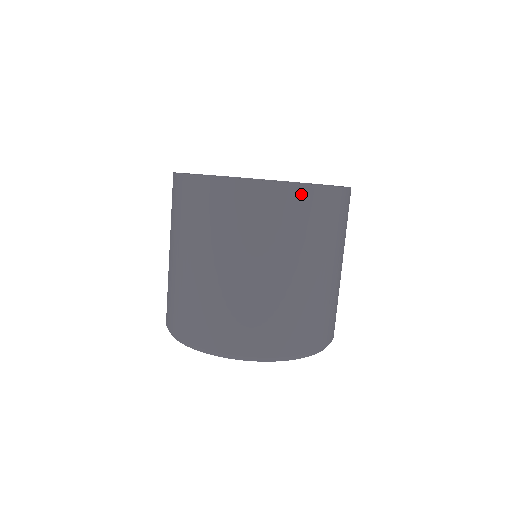
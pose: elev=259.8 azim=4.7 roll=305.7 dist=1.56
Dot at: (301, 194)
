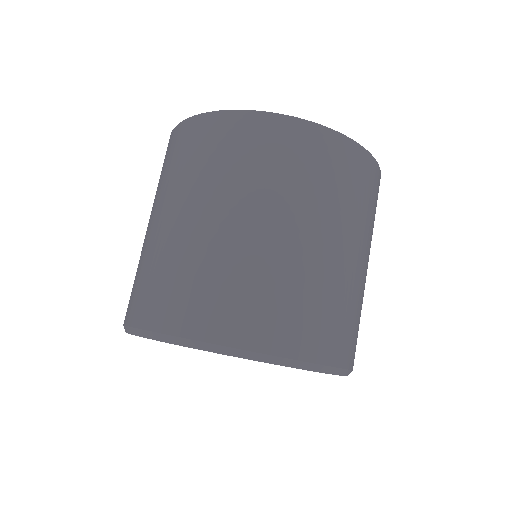
Dot at: (355, 154)
